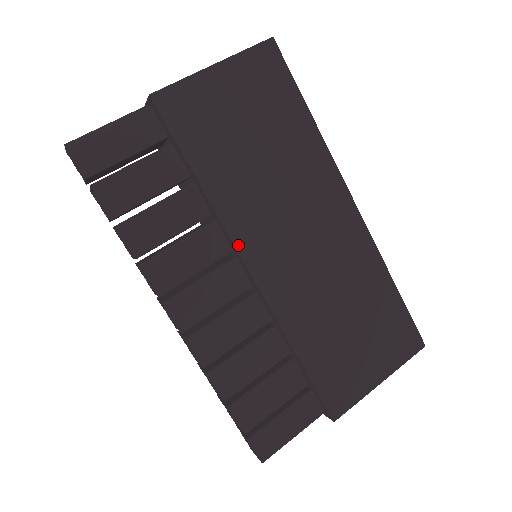
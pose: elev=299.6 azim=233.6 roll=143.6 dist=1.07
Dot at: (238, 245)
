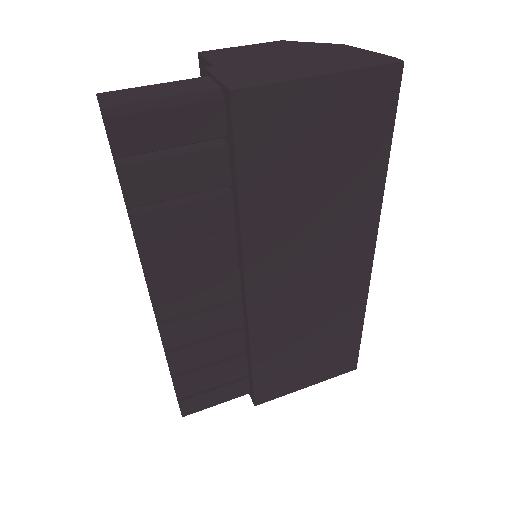
Dot at: (247, 268)
